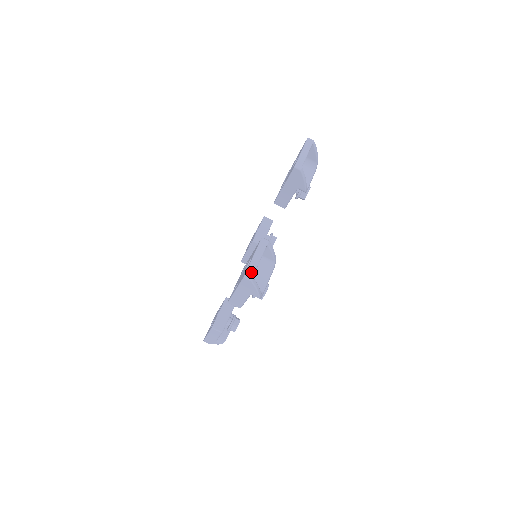
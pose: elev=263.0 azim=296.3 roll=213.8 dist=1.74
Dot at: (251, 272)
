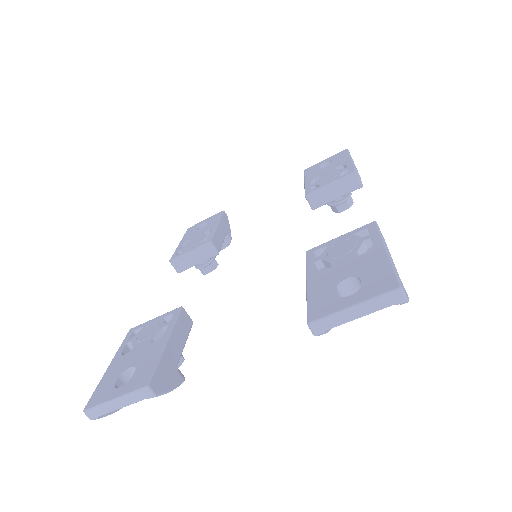
Dot at: (97, 413)
